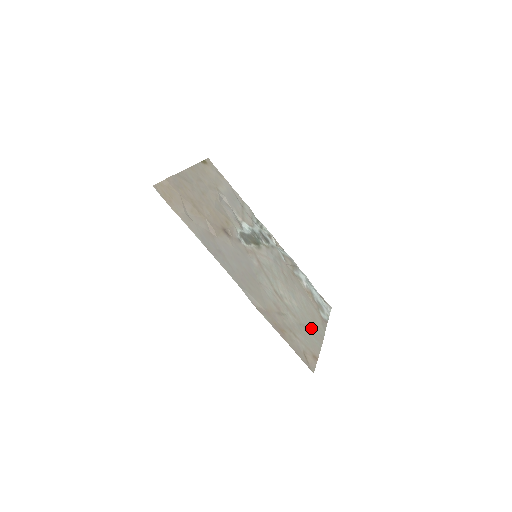
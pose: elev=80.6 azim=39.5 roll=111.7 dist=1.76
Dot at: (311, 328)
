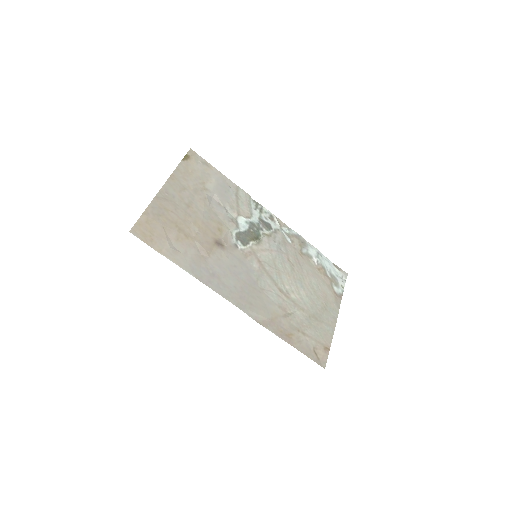
Dot at: (322, 314)
